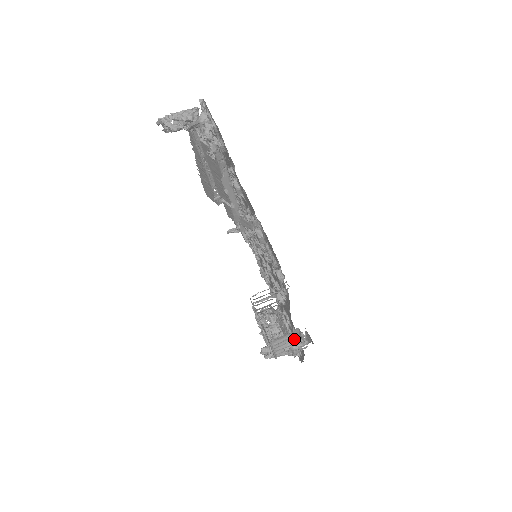
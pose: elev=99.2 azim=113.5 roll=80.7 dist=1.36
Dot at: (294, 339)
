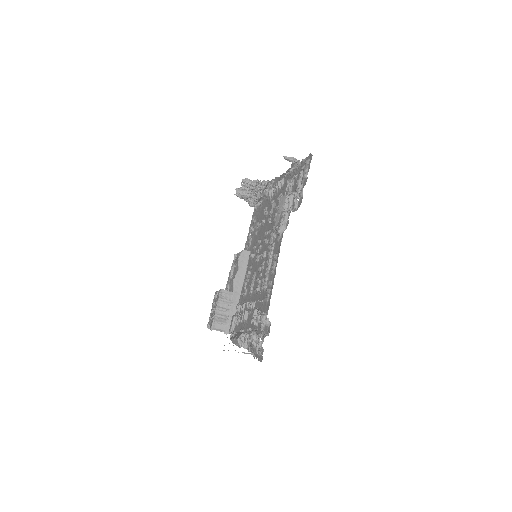
Dot at: occluded
